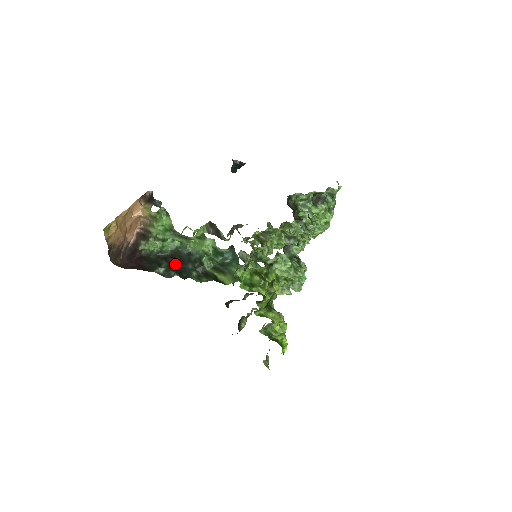
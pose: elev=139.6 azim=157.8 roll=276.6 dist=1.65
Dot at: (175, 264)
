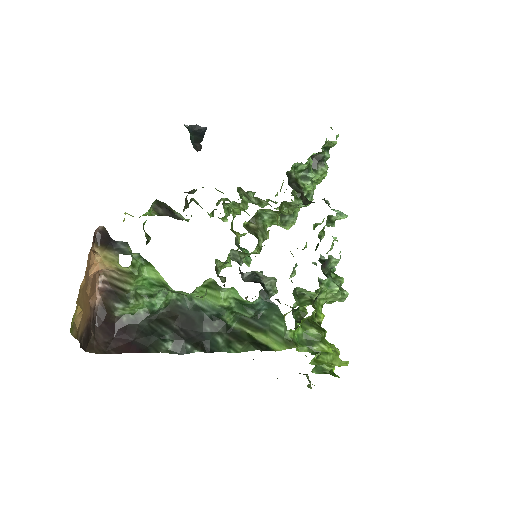
Dot at: (183, 329)
